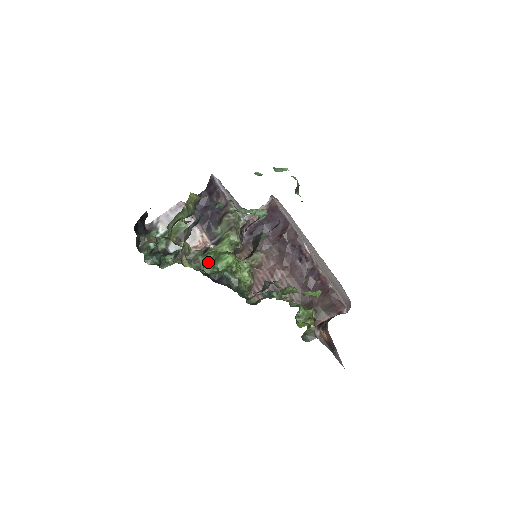
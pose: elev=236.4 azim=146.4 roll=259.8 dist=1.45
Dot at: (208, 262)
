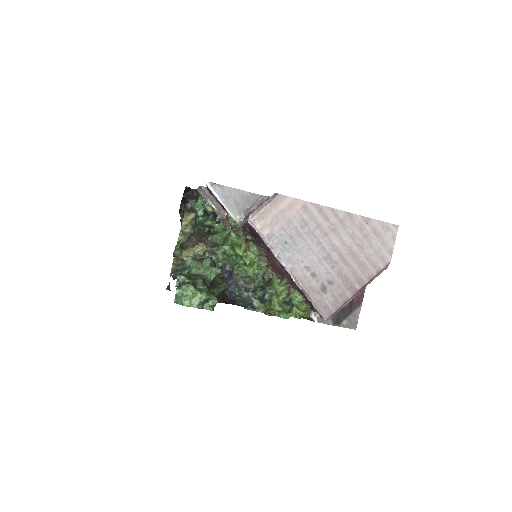
Dot at: (226, 251)
